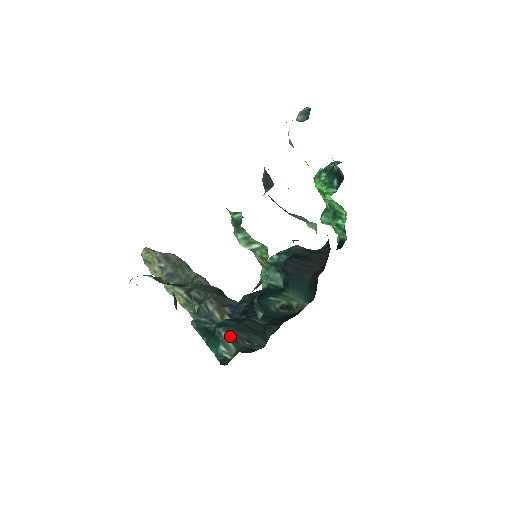
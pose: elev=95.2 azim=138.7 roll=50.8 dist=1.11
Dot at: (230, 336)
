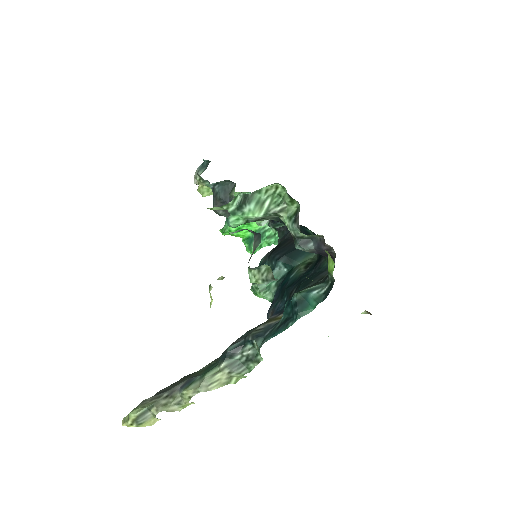
Dot at: (307, 287)
